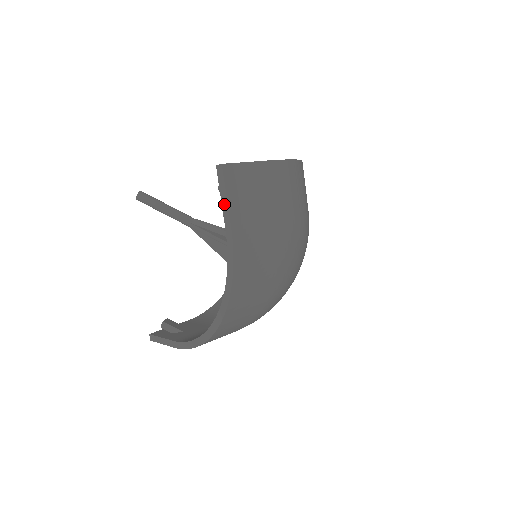
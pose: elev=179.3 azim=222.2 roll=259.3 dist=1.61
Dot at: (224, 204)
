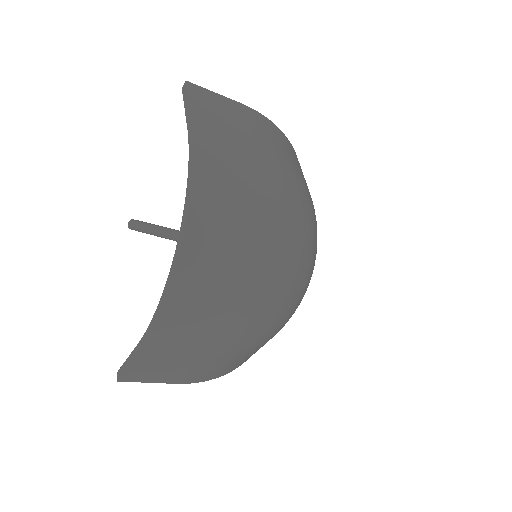
Dot at: occluded
